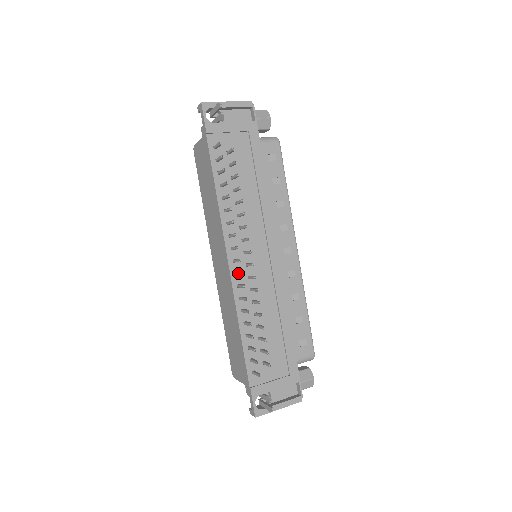
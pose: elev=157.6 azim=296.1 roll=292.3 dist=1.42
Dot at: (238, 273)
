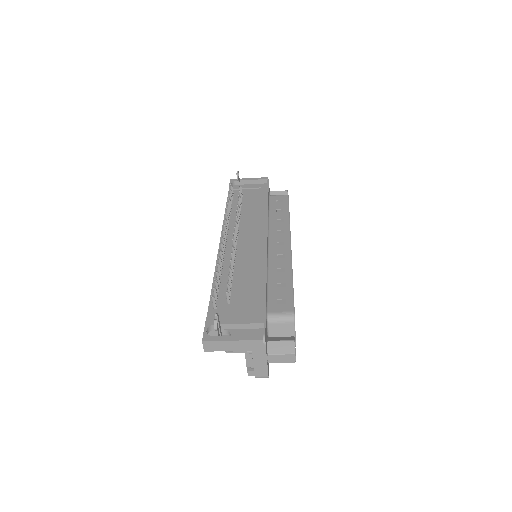
Dot at: (222, 241)
